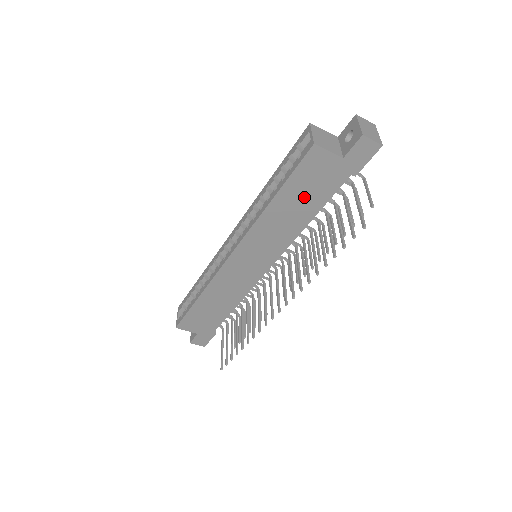
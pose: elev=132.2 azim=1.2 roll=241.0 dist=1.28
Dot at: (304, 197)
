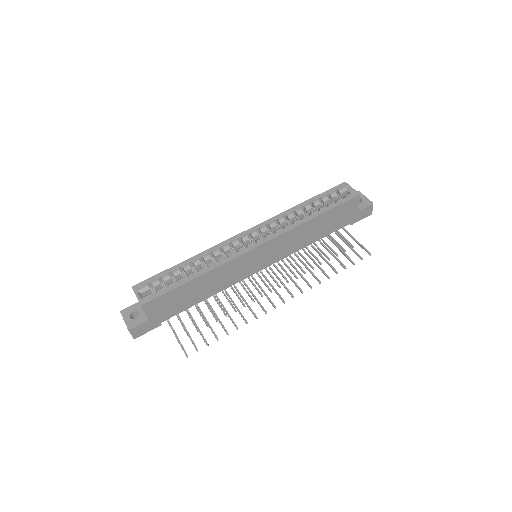
Dot at: (327, 224)
